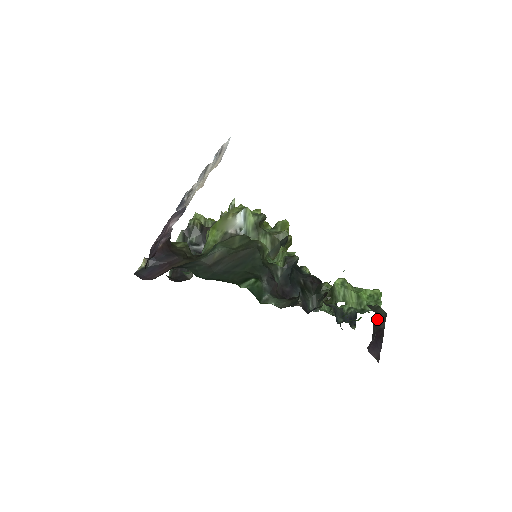
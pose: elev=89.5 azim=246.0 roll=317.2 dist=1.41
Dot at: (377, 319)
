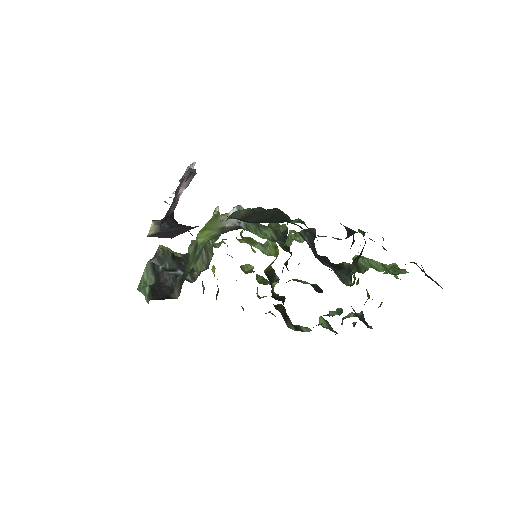
Dot at: (421, 265)
